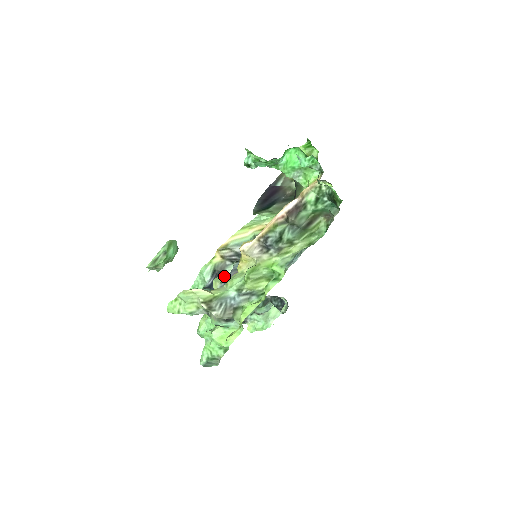
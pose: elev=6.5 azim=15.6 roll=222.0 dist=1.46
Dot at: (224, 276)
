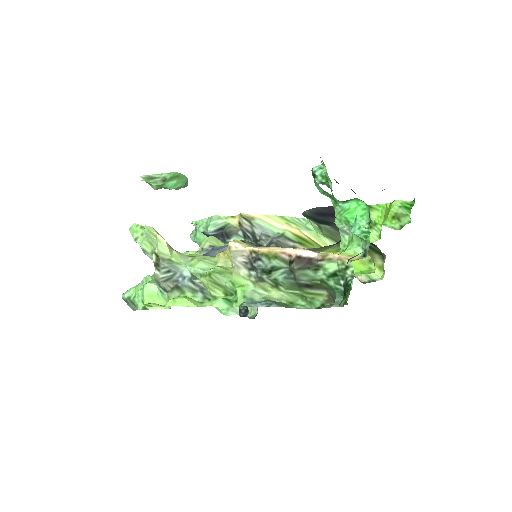
Dot at: (222, 242)
